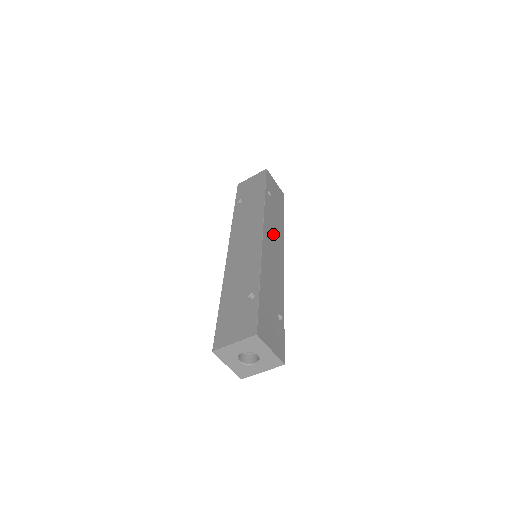
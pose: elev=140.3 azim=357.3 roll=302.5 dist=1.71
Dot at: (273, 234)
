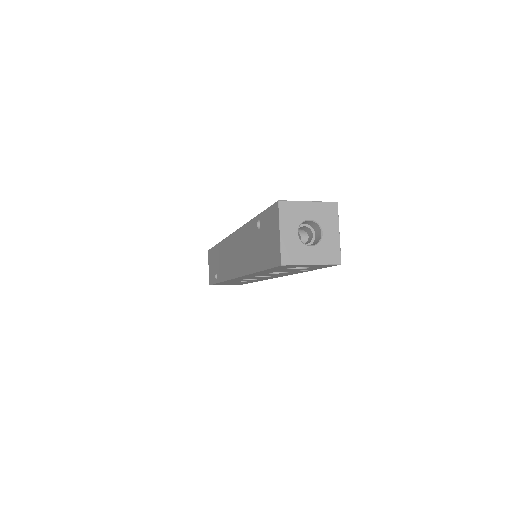
Dot at: occluded
